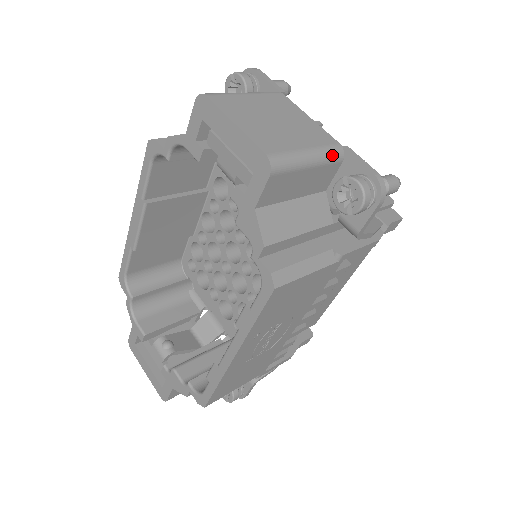
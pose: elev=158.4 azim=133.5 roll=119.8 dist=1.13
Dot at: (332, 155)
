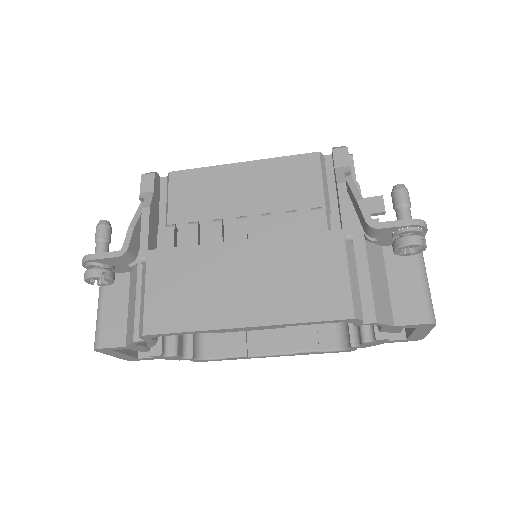
Dot at: occluded
